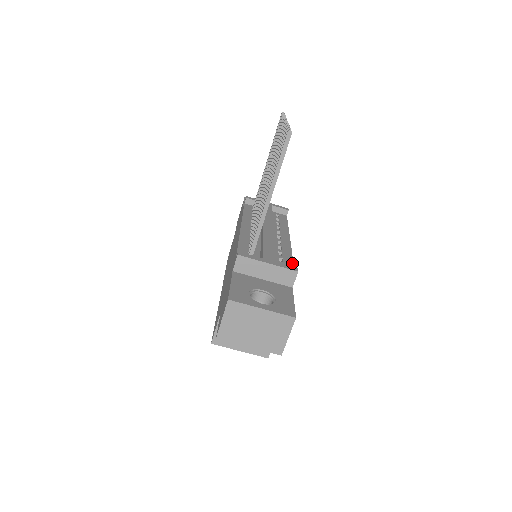
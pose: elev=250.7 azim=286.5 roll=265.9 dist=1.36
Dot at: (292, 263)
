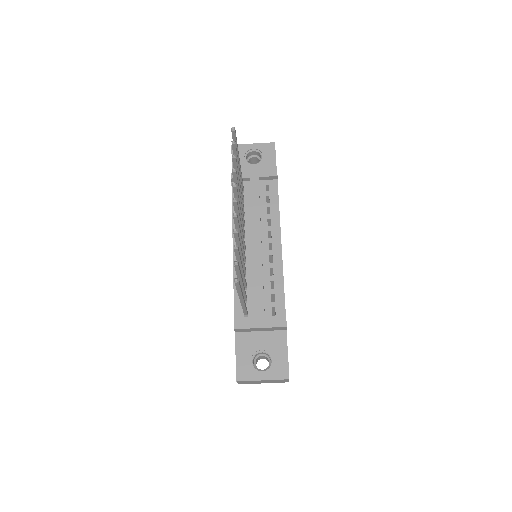
Dot at: (283, 298)
